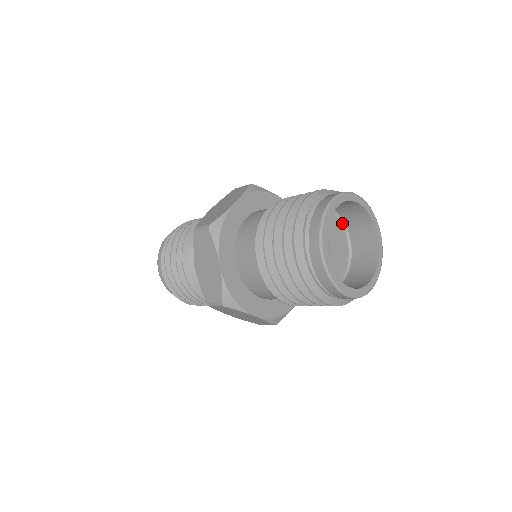
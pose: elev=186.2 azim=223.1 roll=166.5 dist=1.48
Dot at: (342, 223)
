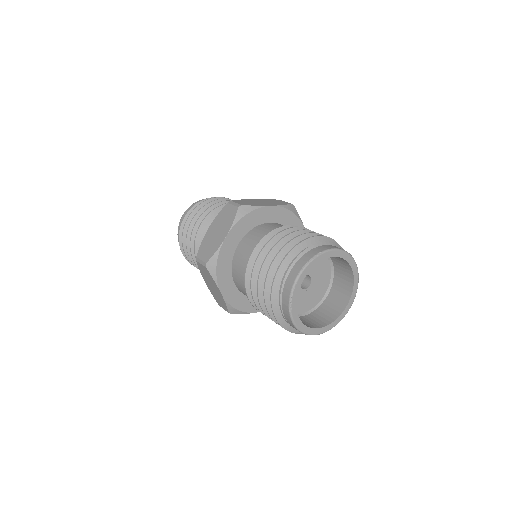
Dot at: (332, 277)
